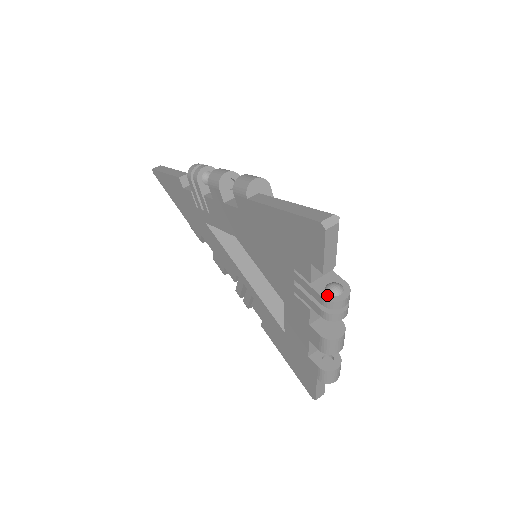
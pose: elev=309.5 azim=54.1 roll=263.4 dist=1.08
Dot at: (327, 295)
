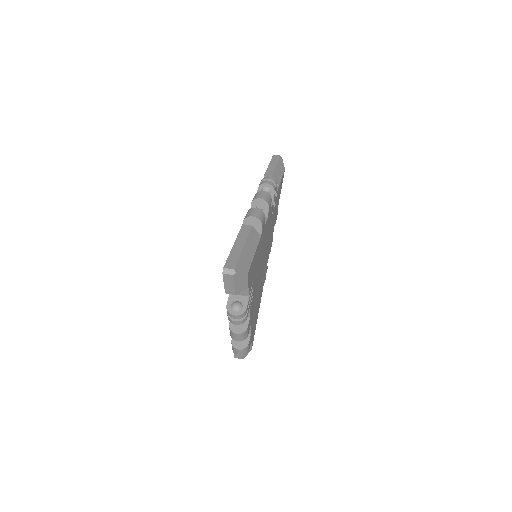
Dot at: (230, 306)
